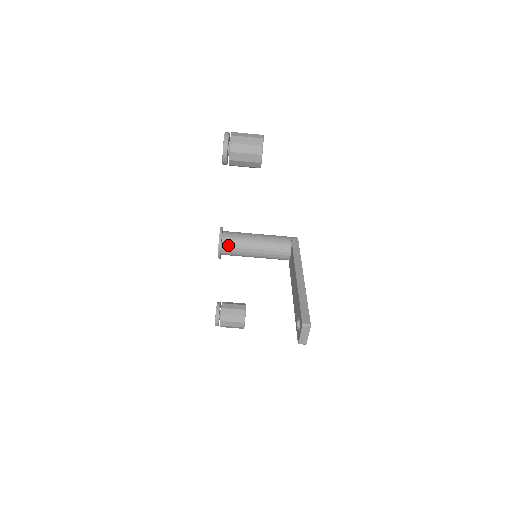
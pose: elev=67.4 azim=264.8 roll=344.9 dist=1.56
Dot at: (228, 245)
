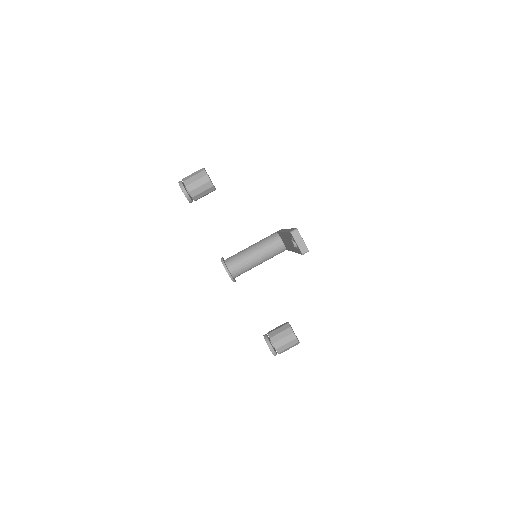
Dot at: (232, 263)
